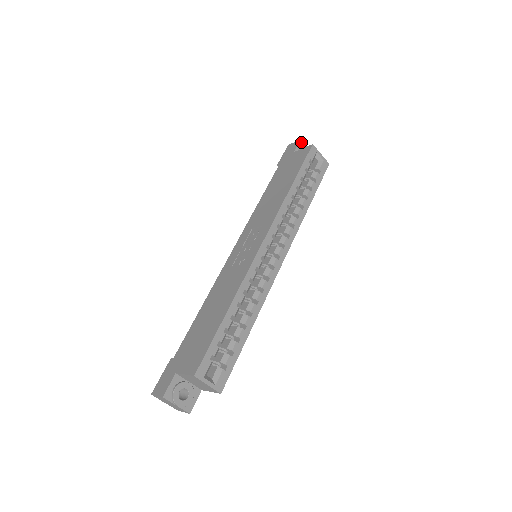
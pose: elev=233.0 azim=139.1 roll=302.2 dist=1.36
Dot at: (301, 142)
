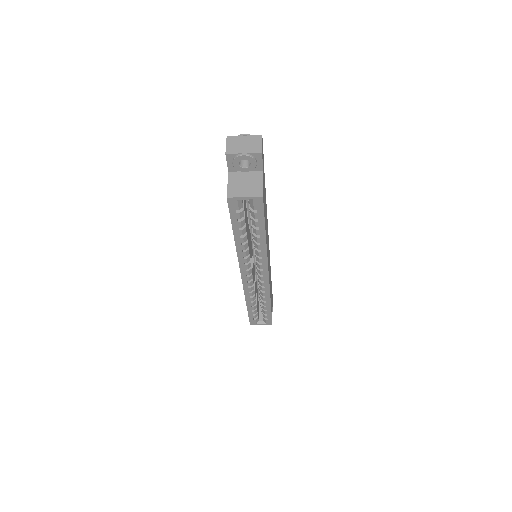
Dot at: (228, 155)
